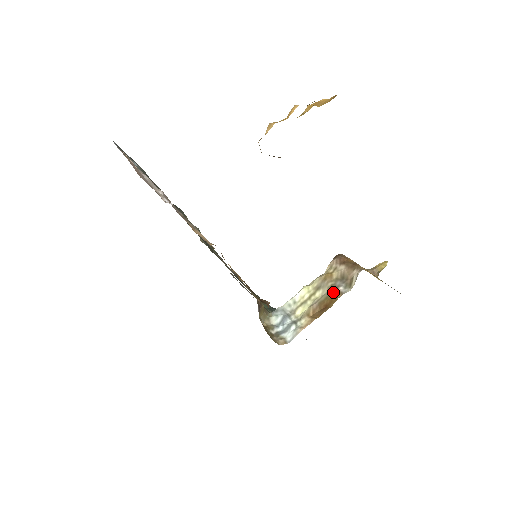
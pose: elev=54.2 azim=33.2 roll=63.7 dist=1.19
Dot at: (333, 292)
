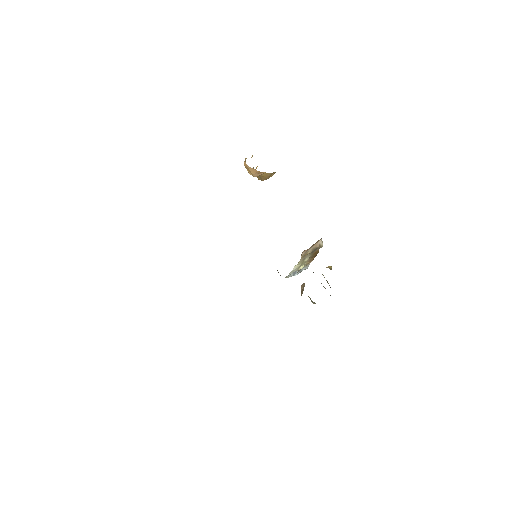
Dot at: (314, 252)
